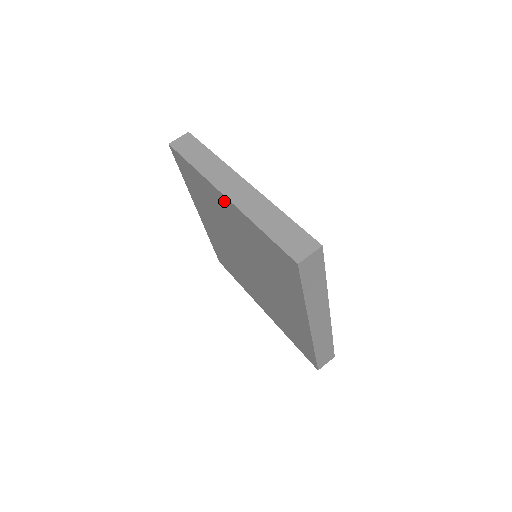
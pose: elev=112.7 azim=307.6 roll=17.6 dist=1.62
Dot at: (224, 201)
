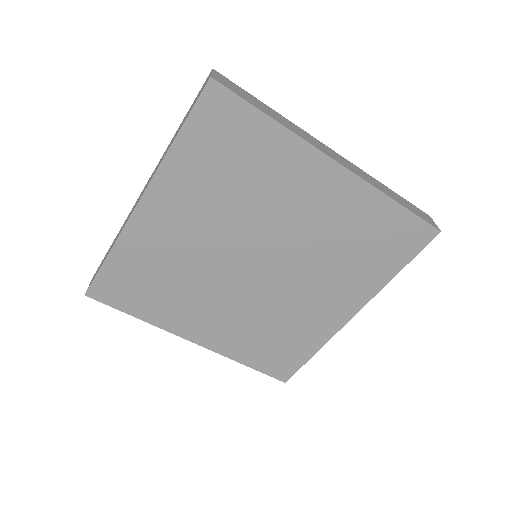
Dot at: (326, 172)
